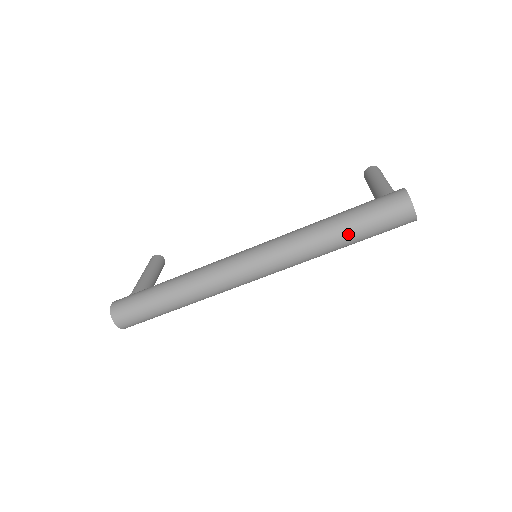
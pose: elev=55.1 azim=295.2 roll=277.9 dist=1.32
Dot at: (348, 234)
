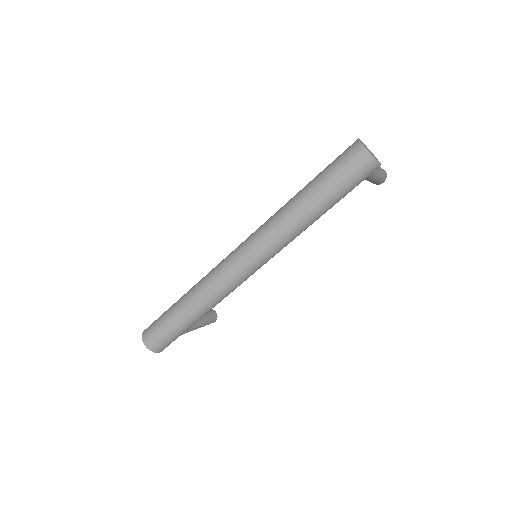
Dot at: (313, 194)
